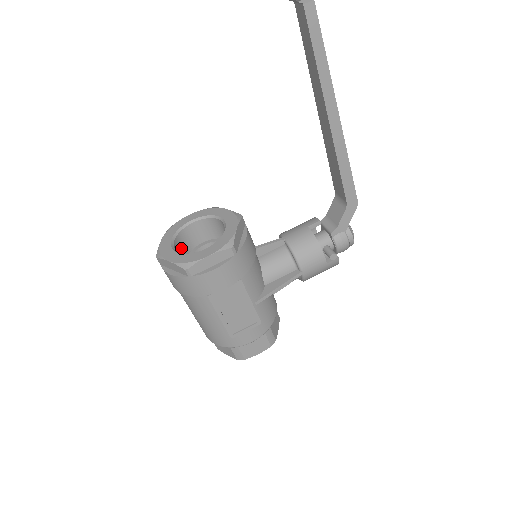
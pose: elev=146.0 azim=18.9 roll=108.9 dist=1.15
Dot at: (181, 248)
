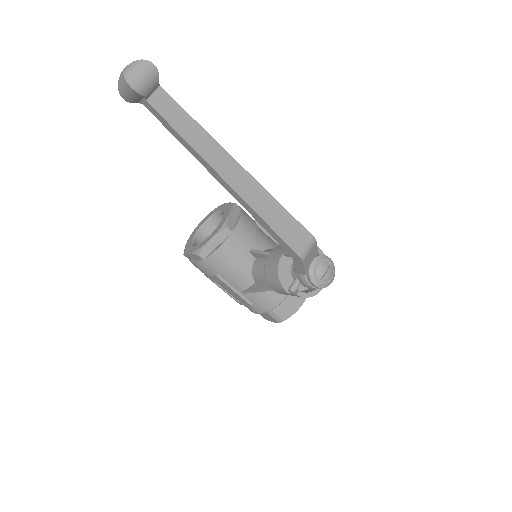
Dot at: (216, 227)
